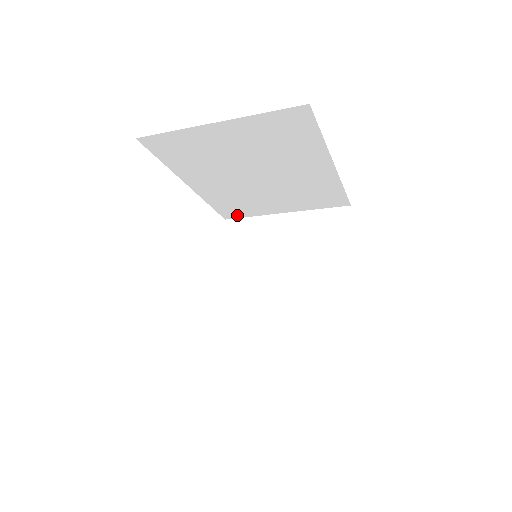
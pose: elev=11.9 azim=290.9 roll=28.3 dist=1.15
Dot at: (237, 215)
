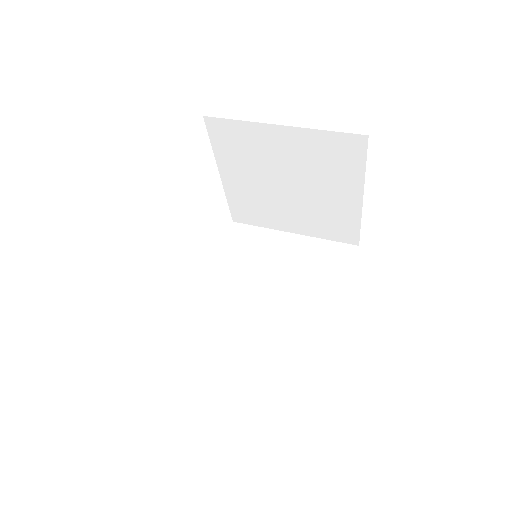
Dot at: occluded
